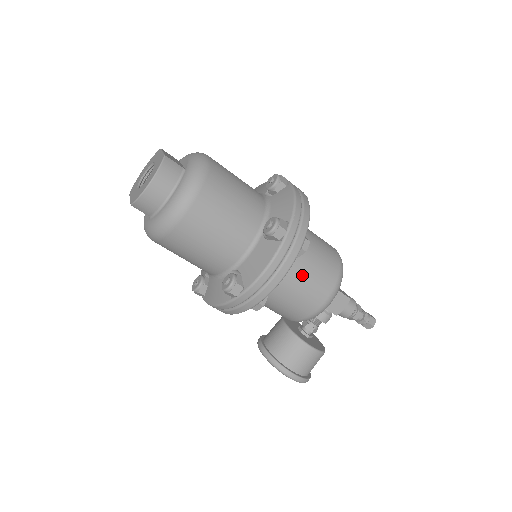
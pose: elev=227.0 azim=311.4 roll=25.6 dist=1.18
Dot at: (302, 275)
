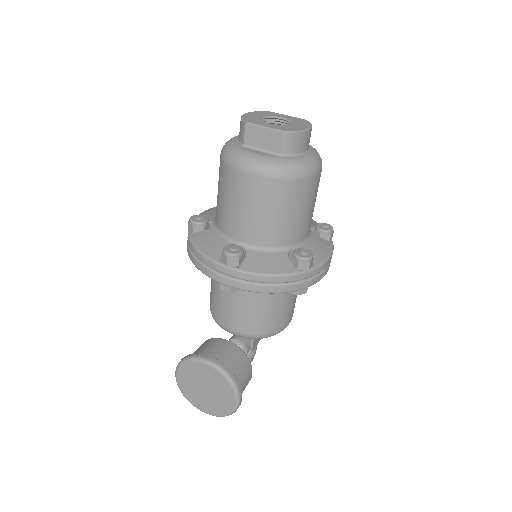
Dot at: occluded
